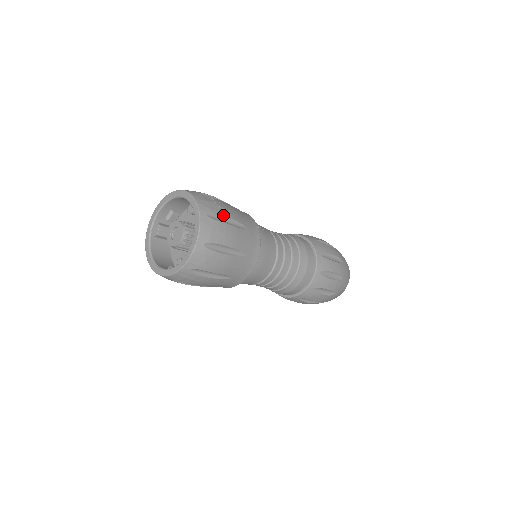
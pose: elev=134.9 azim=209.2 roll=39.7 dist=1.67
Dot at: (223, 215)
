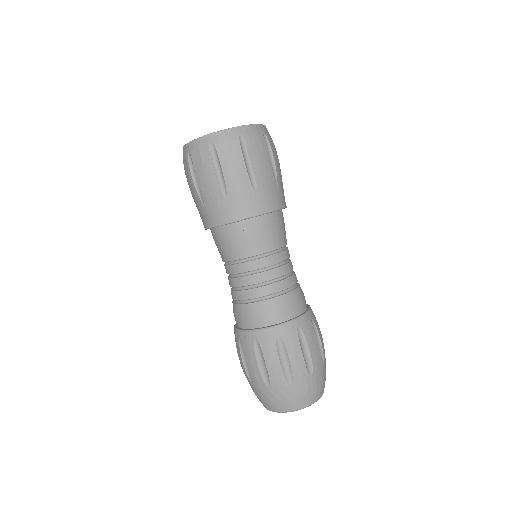
Dot at: occluded
